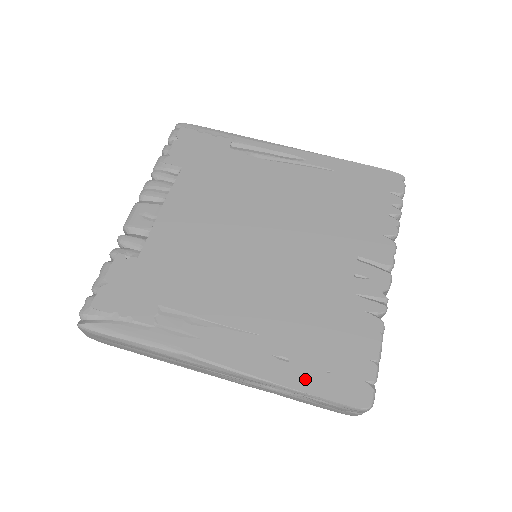
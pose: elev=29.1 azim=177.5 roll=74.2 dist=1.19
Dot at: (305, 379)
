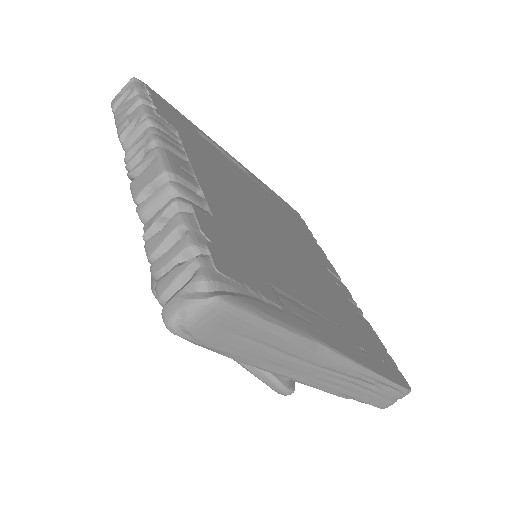
Dot at: (382, 368)
